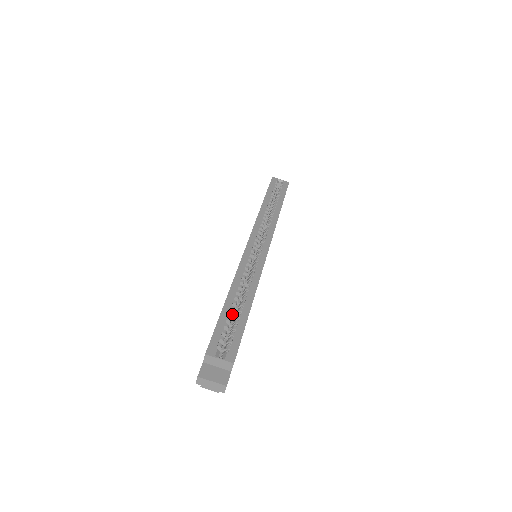
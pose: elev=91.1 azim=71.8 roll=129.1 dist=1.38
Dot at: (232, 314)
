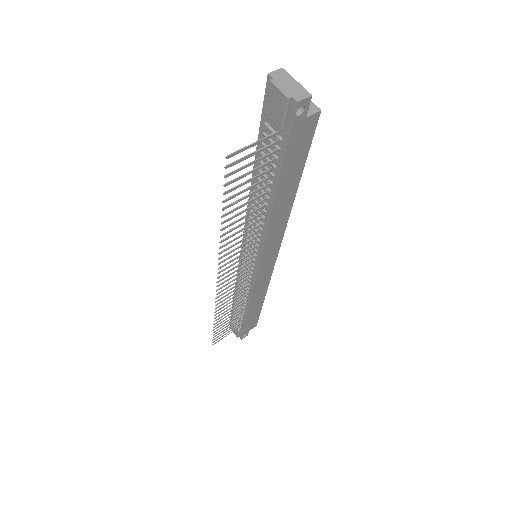
Dot at: occluded
